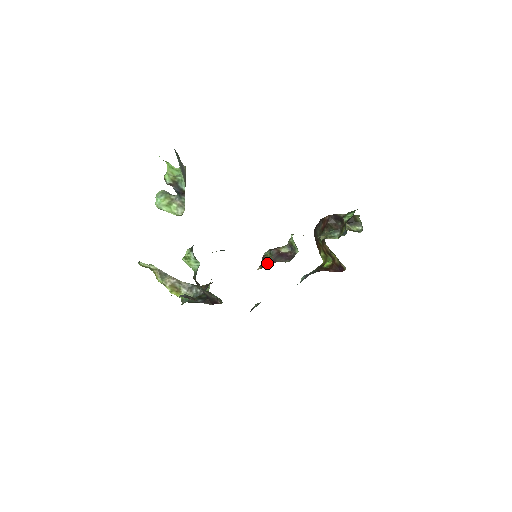
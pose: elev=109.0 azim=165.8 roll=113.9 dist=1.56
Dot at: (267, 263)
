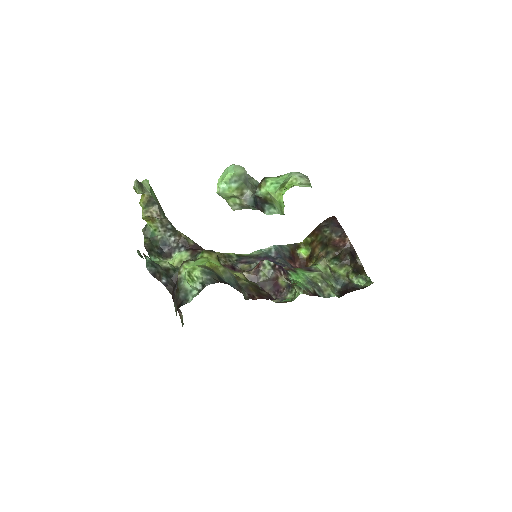
Dot at: (257, 281)
